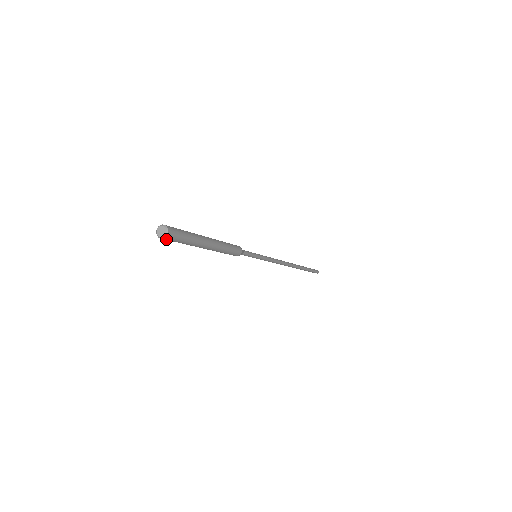
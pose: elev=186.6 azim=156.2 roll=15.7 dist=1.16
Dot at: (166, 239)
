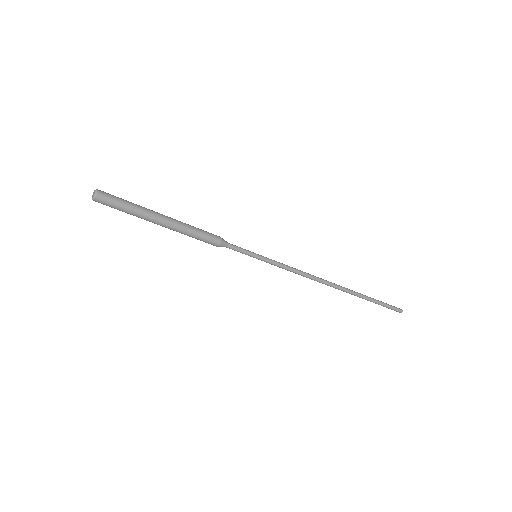
Dot at: (100, 201)
